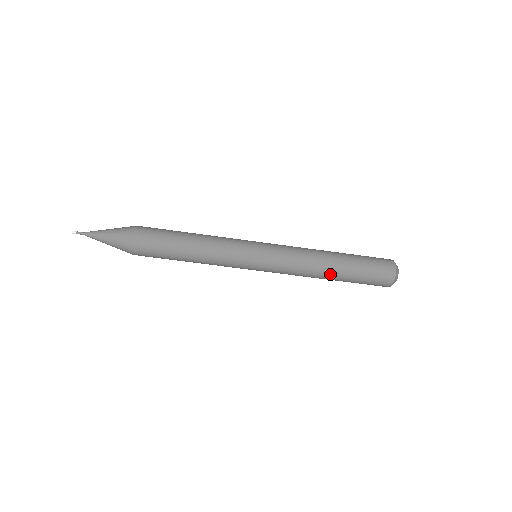
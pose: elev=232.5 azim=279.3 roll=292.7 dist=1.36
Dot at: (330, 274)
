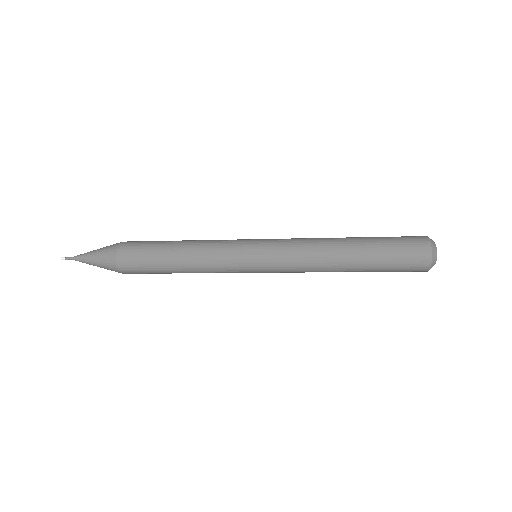
Dot at: occluded
